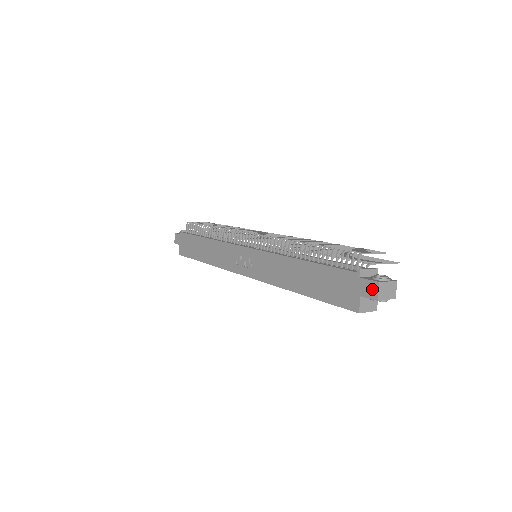
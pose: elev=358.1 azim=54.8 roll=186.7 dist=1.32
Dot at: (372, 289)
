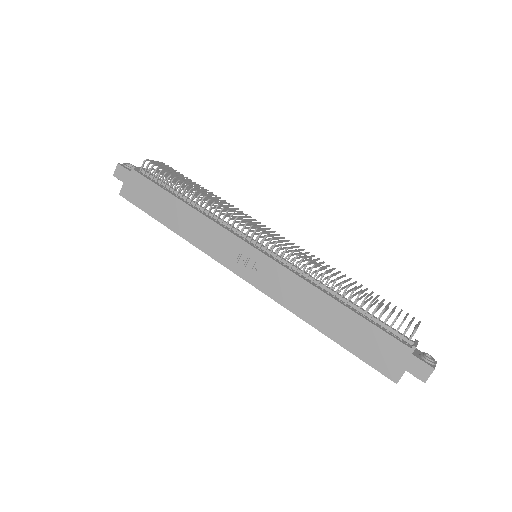
Dot at: (423, 371)
